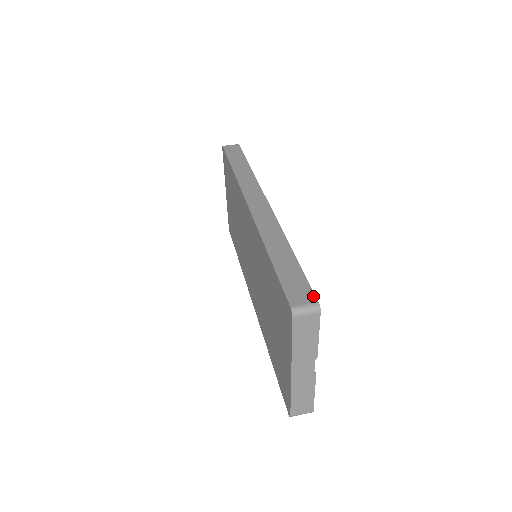
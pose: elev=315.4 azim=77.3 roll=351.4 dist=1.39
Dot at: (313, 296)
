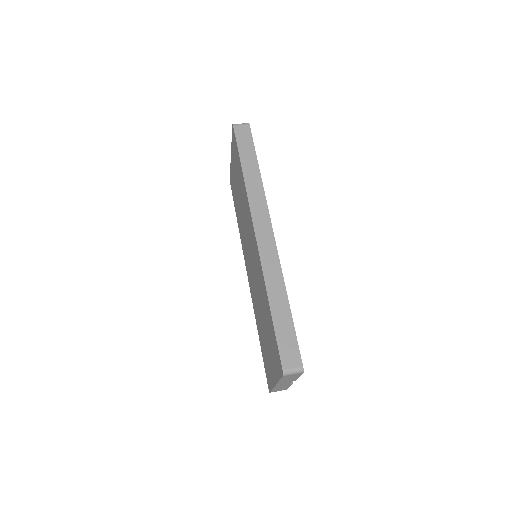
Dot at: (300, 360)
